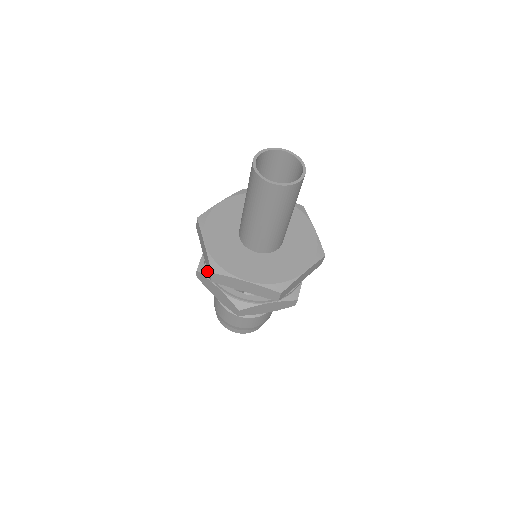
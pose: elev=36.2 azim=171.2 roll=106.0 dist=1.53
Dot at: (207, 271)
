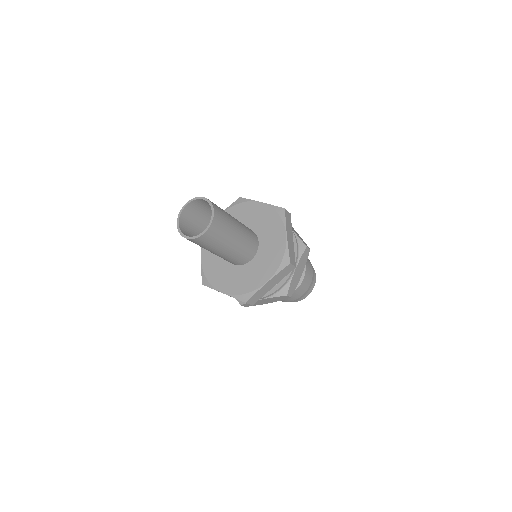
Dot at: occluded
